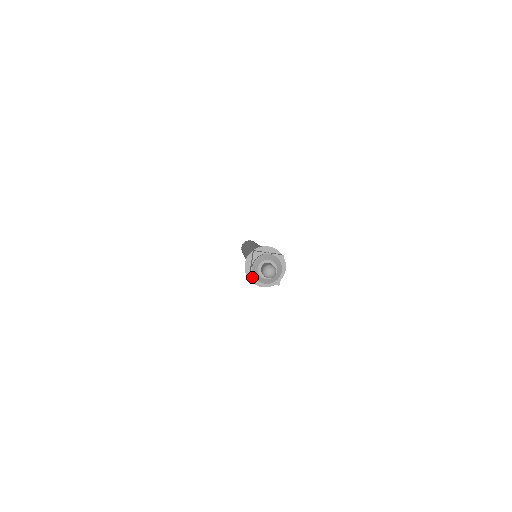
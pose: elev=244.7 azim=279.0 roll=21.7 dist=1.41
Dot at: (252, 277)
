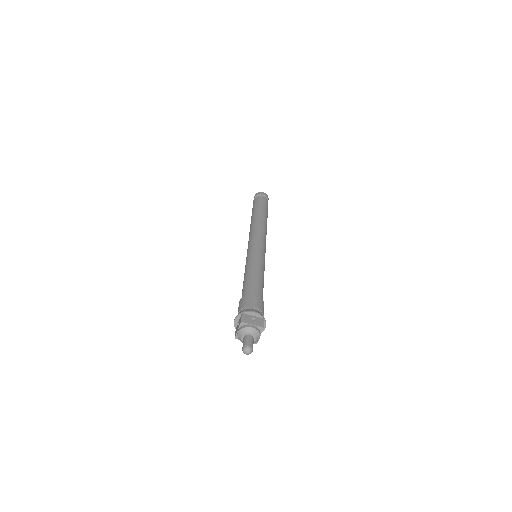
Dot at: (237, 336)
